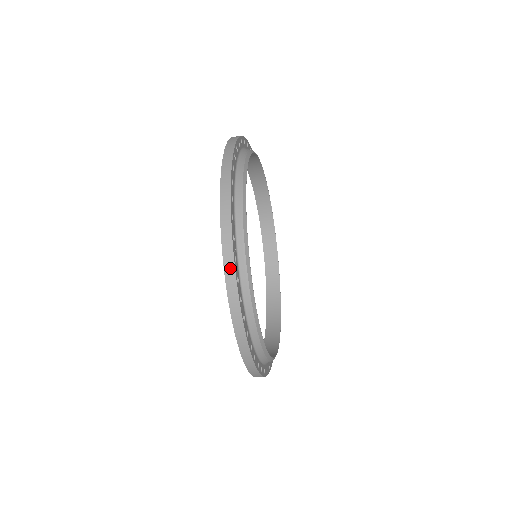
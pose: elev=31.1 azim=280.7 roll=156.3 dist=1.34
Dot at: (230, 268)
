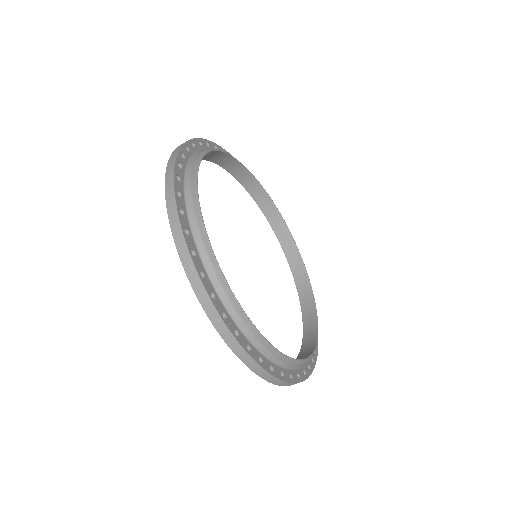
Dot at: (236, 346)
